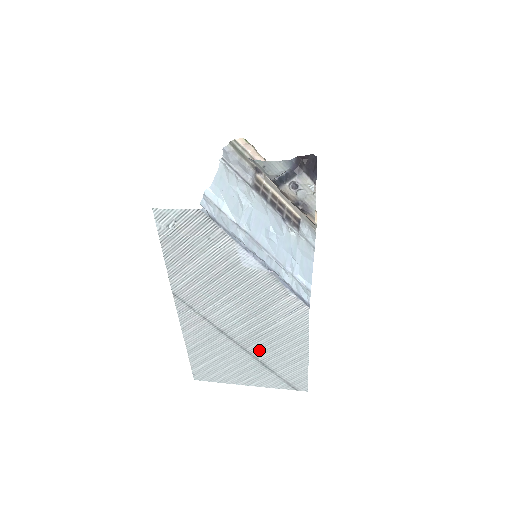
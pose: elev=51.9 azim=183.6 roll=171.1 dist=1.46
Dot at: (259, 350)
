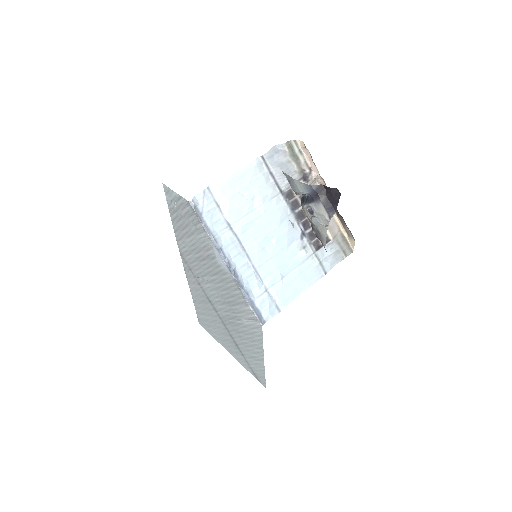
Dot at: (233, 332)
